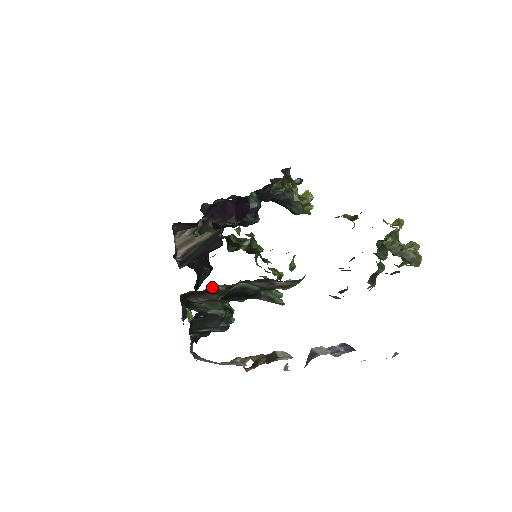
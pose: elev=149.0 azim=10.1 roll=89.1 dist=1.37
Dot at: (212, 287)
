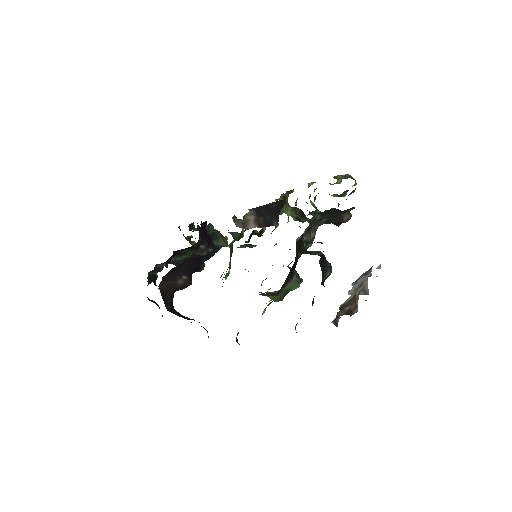
Dot at: occluded
